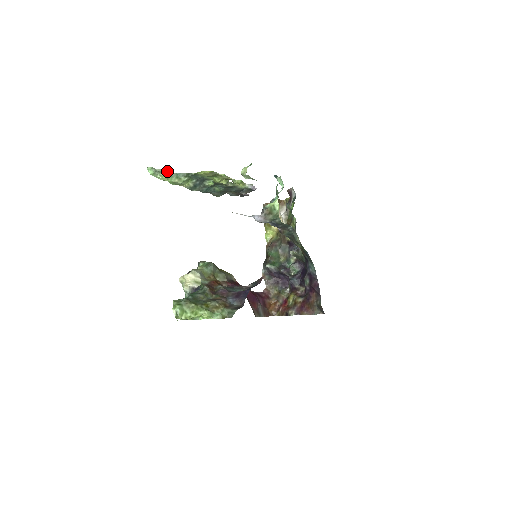
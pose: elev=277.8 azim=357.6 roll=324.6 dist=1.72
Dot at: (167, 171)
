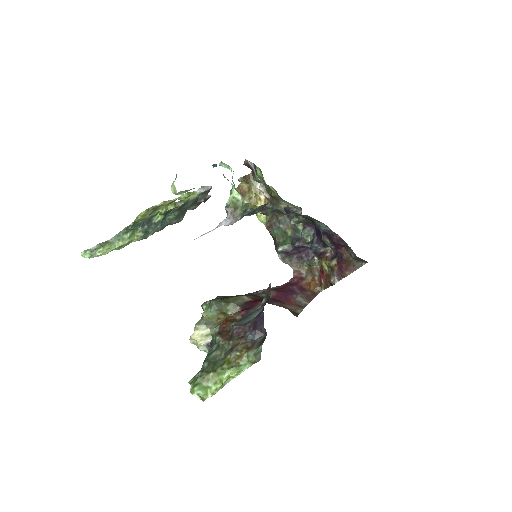
Dot at: occluded
